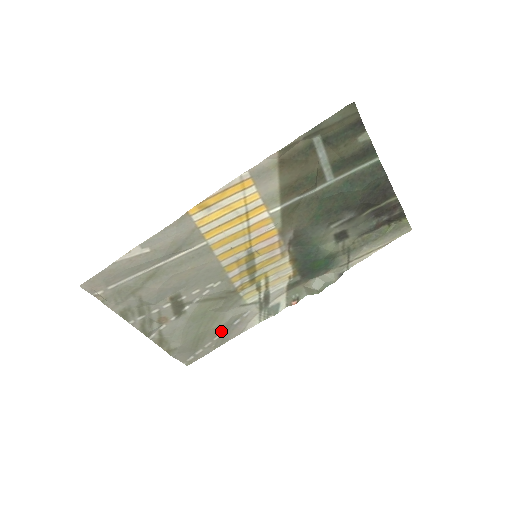
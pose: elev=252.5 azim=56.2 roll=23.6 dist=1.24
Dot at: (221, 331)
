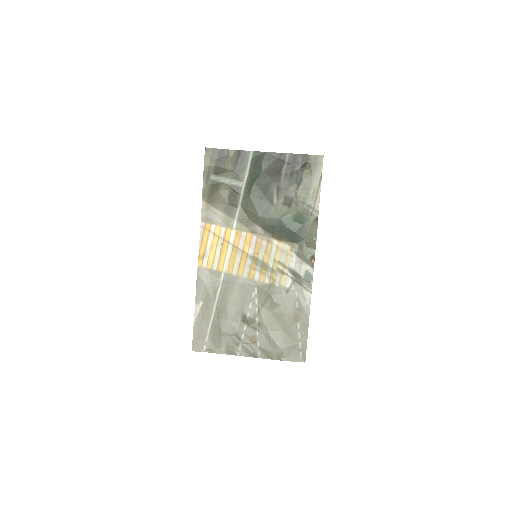
Dot at: (295, 319)
